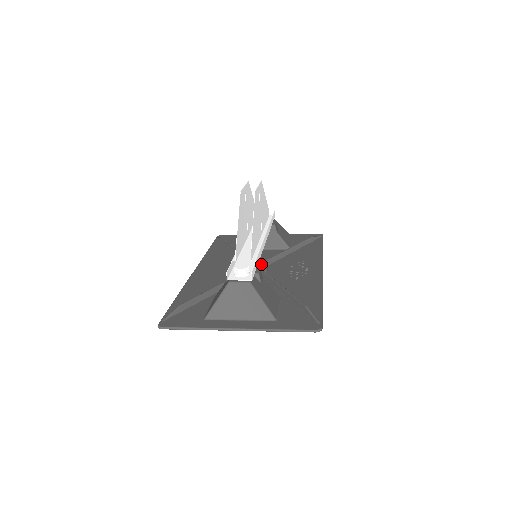
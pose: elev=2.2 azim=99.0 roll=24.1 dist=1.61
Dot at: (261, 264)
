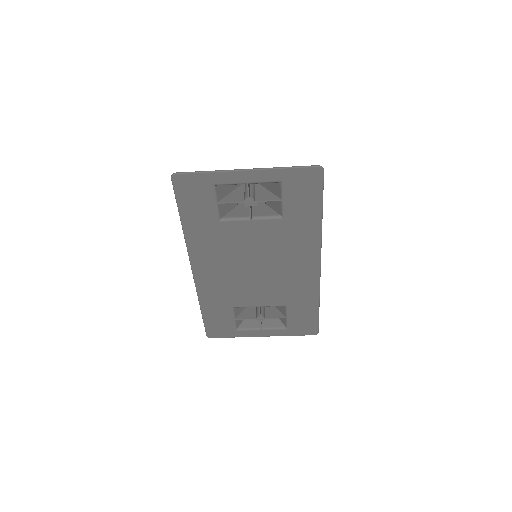
Dot at: occluded
